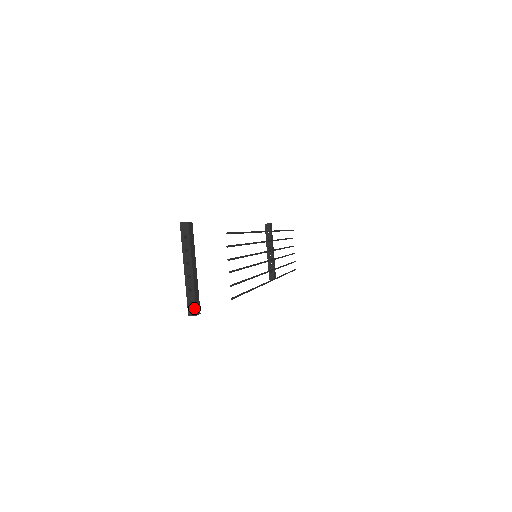
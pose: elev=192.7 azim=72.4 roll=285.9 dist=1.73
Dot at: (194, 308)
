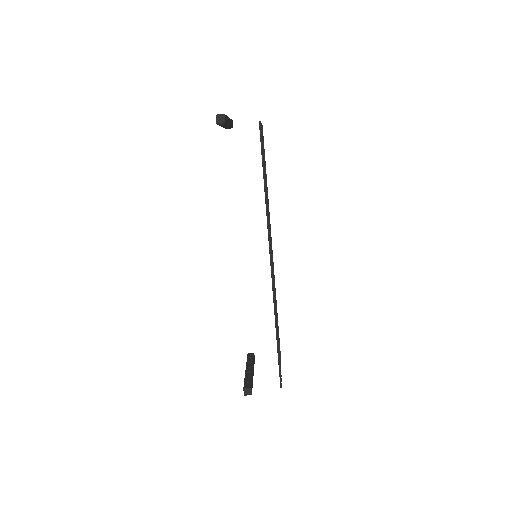
Dot at: occluded
